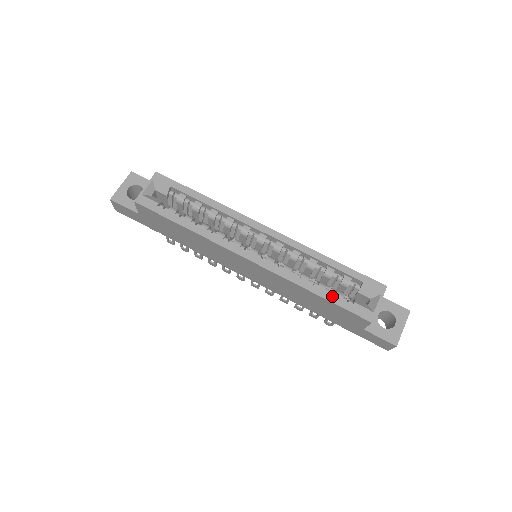
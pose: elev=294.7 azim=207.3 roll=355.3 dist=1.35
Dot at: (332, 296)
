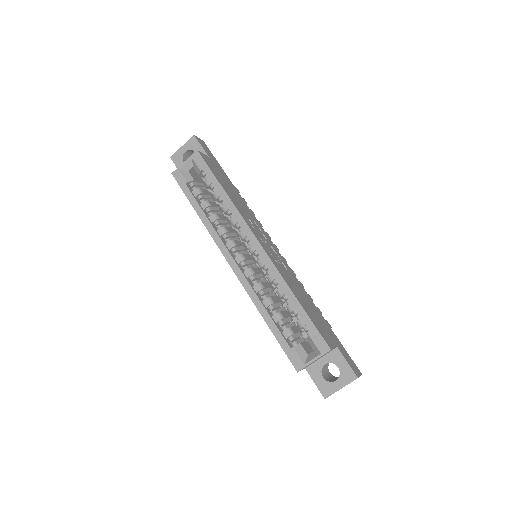
Dot at: (278, 331)
